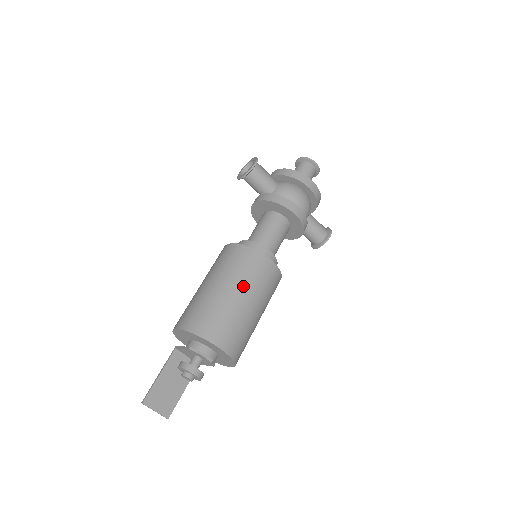
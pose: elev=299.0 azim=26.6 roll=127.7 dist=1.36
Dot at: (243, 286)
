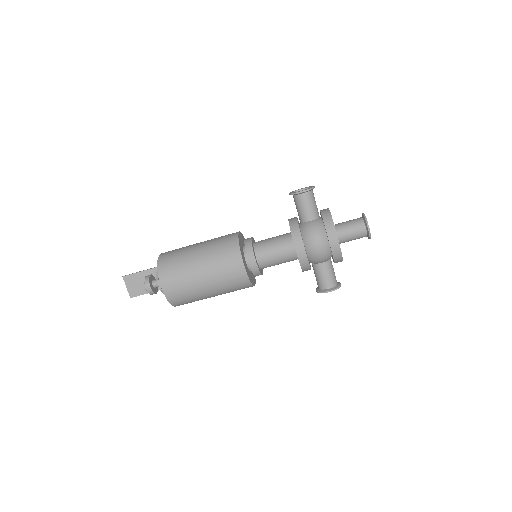
Dot at: (209, 265)
